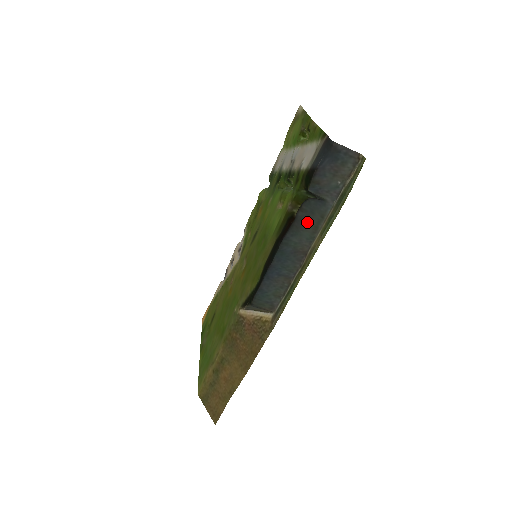
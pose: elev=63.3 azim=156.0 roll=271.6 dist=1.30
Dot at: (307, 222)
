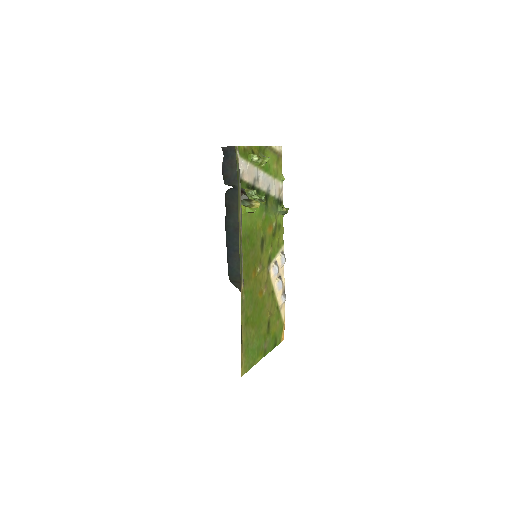
Dot at: (233, 206)
